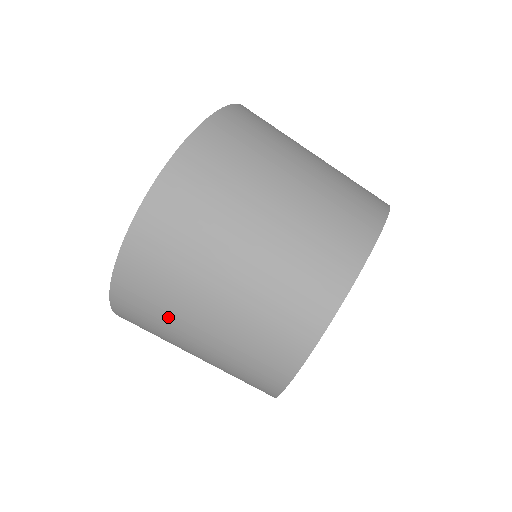
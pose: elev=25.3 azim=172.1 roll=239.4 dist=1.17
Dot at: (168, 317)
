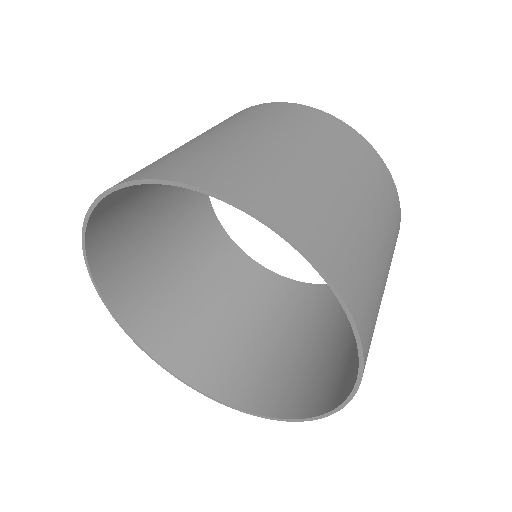
Dot at: (289, 368)
